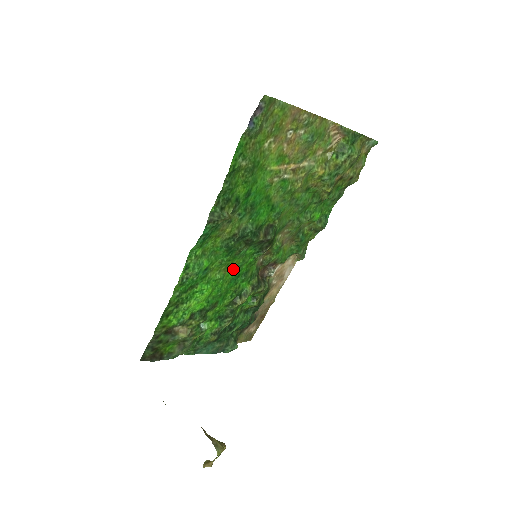
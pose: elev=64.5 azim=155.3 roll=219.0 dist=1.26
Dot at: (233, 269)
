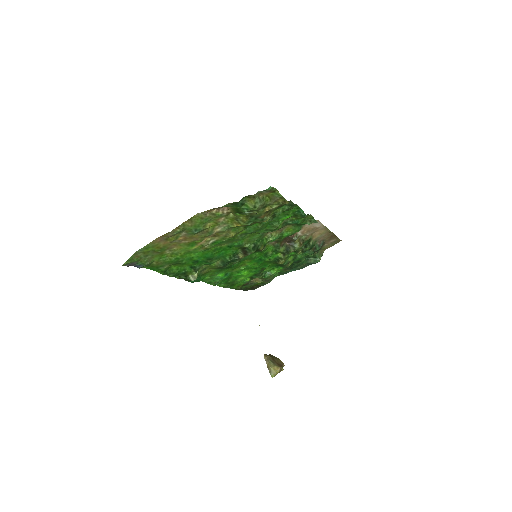
Dot at: (250, 261)
